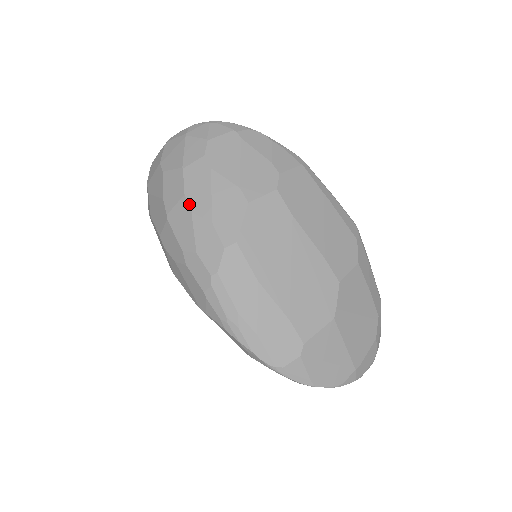
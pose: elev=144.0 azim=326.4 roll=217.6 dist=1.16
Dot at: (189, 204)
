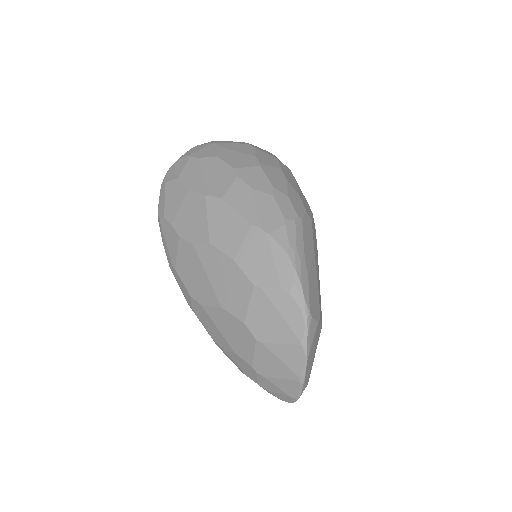
Dot at: (285, 174)
